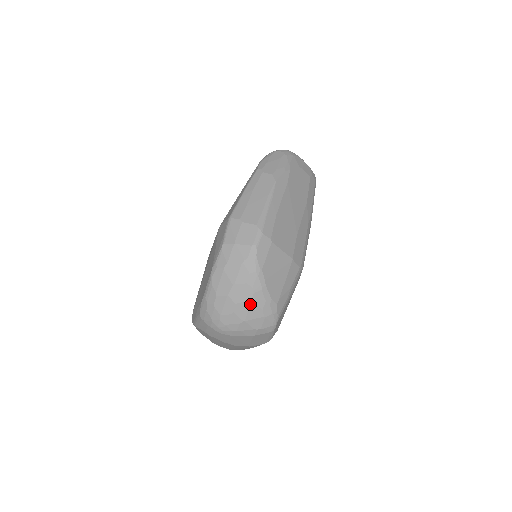
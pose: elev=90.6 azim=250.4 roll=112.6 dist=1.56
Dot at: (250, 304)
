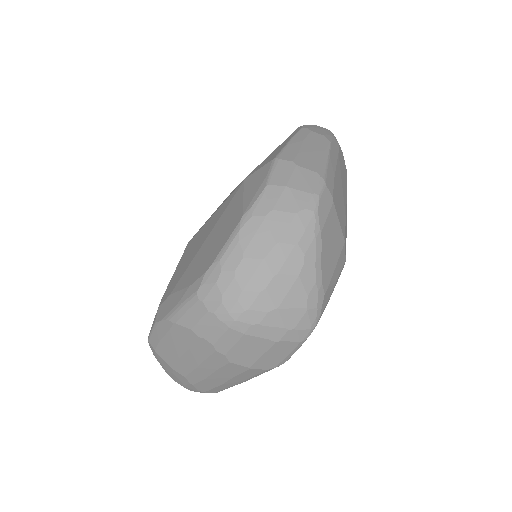
Dot at: (294, 280)
